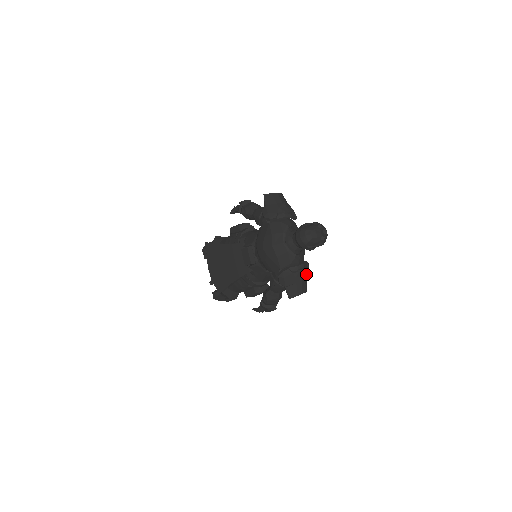
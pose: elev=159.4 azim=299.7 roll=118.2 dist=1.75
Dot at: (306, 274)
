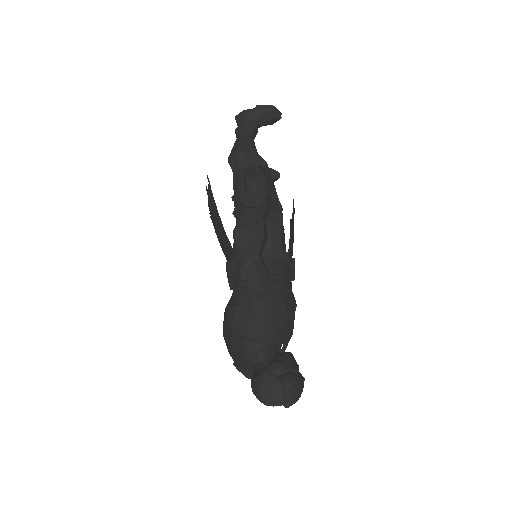
Dot at: occluded
